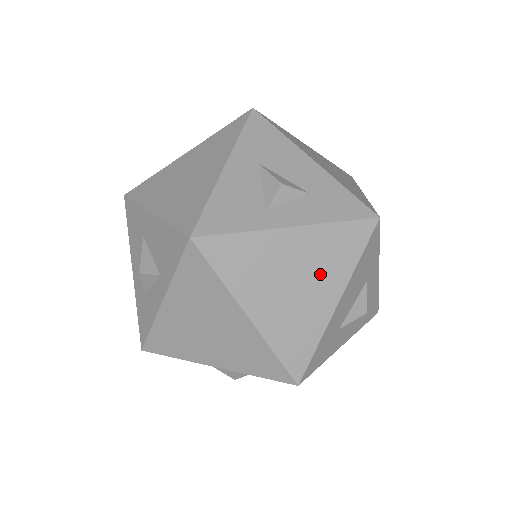
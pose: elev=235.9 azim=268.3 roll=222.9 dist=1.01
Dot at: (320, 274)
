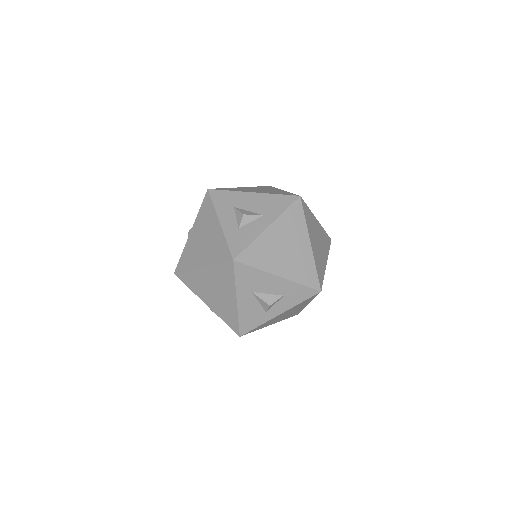
Dot at: occluded
